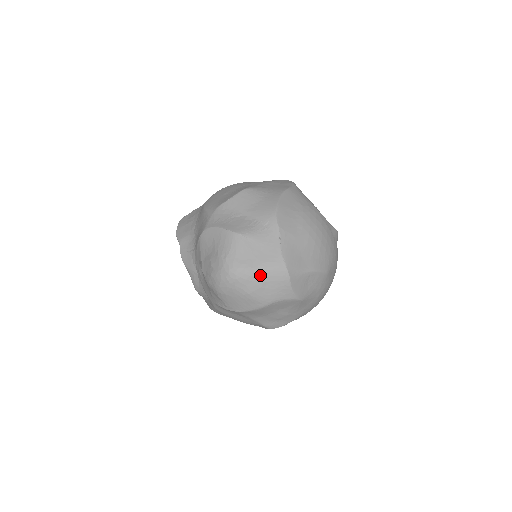
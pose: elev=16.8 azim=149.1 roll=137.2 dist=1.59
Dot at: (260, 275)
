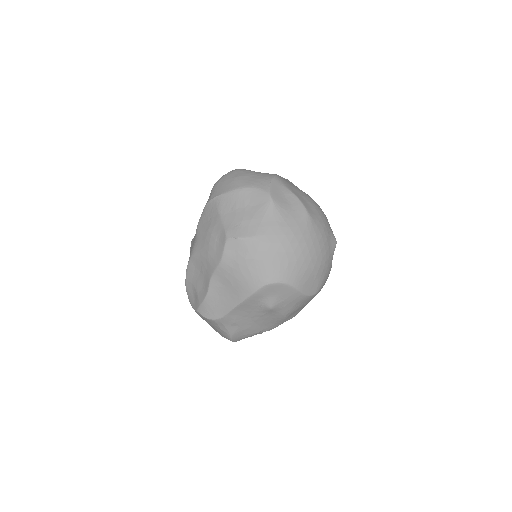
Dot at: (254, 172)
